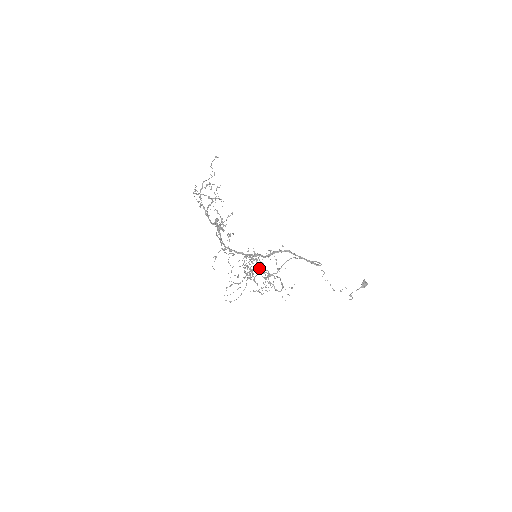
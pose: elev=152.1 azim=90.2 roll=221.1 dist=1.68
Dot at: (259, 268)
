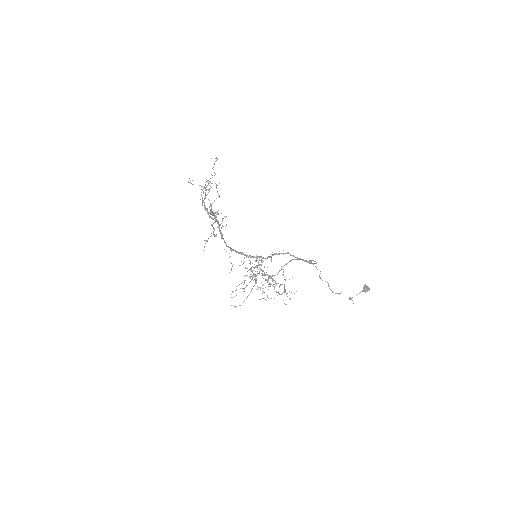
Dot at: occluded
